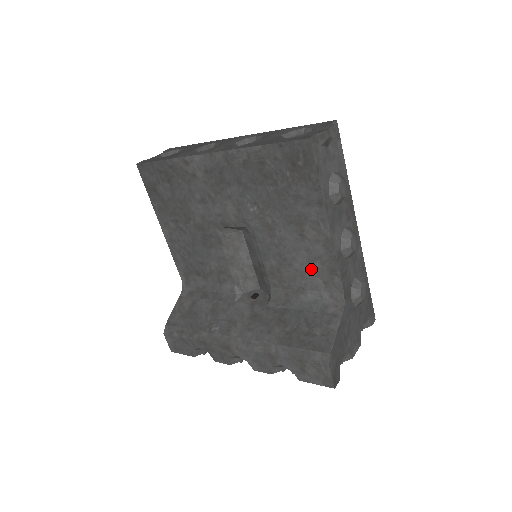
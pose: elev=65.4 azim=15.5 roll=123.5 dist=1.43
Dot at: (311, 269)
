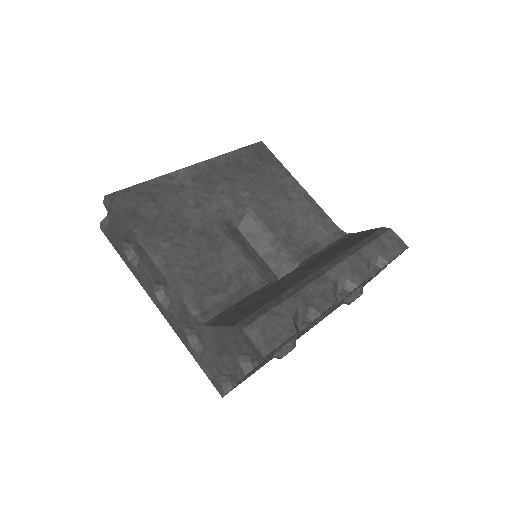
Dot at: (310, 222)
